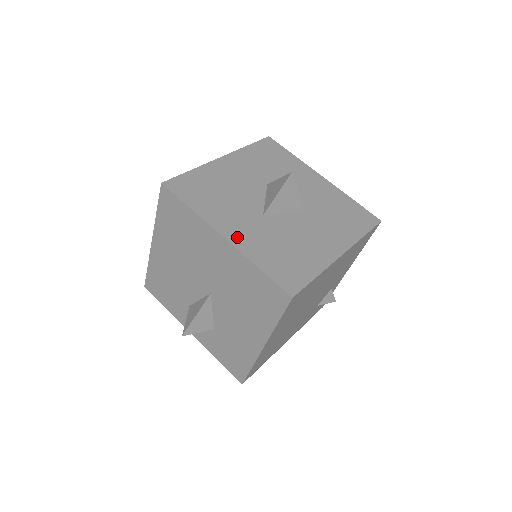
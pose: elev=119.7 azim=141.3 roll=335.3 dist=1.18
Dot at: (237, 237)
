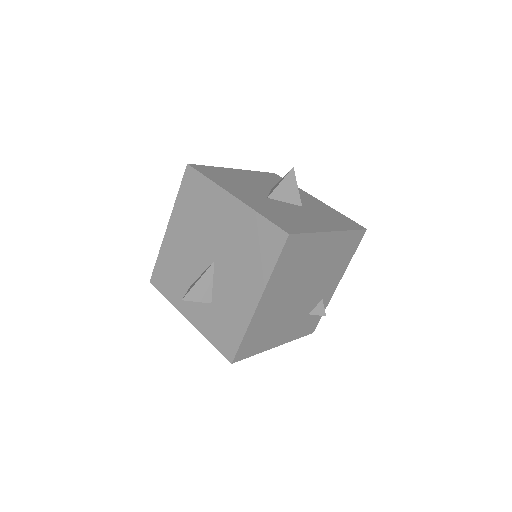
Dot at: (245, 199)
